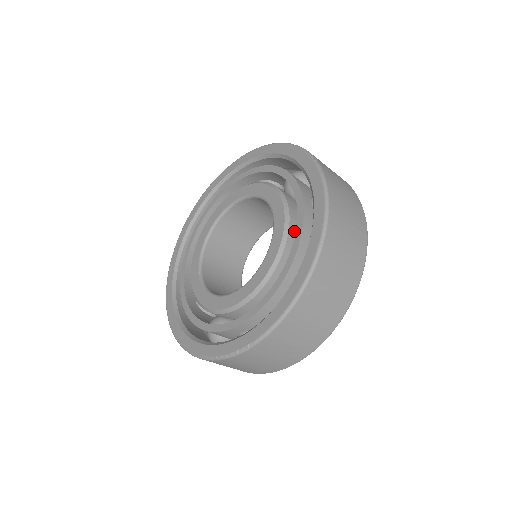
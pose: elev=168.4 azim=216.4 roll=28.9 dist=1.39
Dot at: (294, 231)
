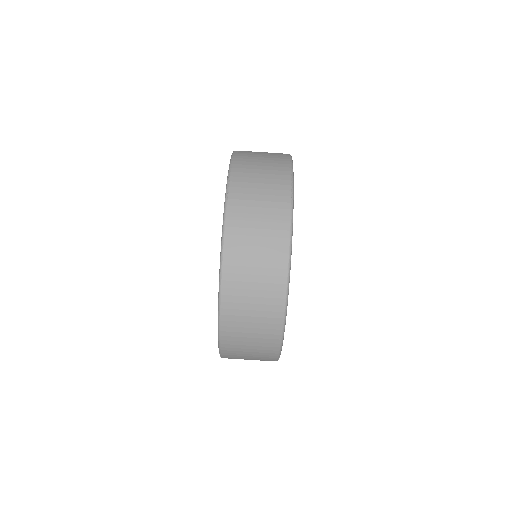
Dot at: occluded
